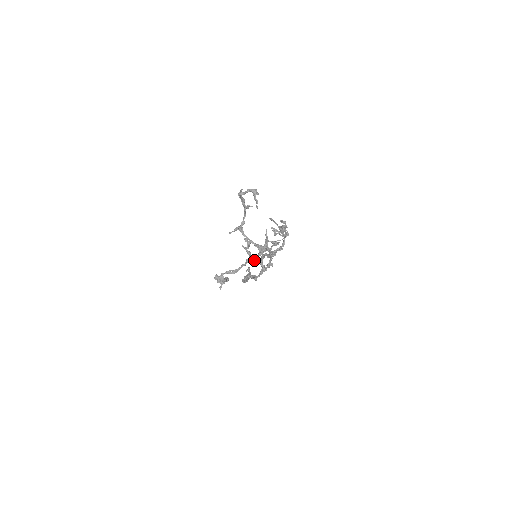
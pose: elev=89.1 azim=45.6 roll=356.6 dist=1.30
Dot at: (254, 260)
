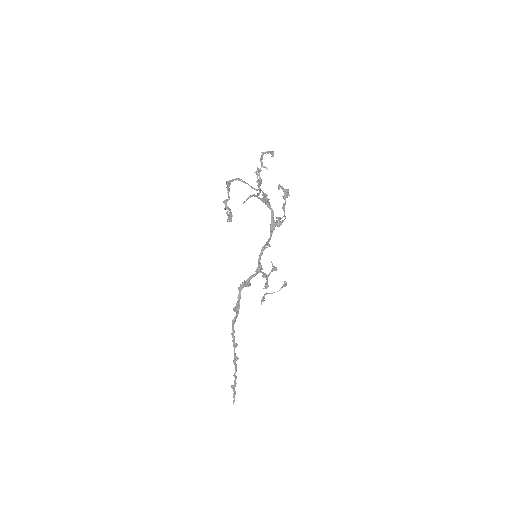
Dot at: (260, 182)
